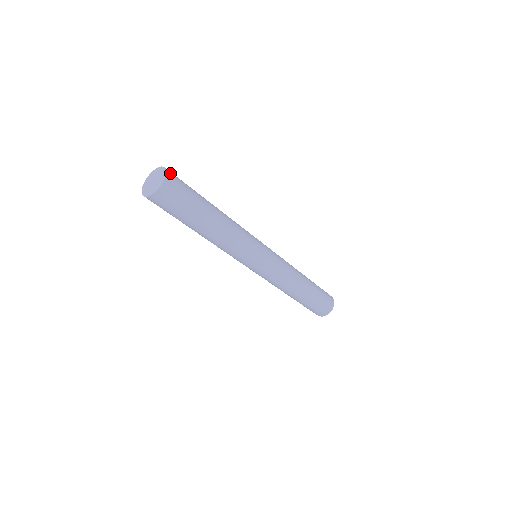
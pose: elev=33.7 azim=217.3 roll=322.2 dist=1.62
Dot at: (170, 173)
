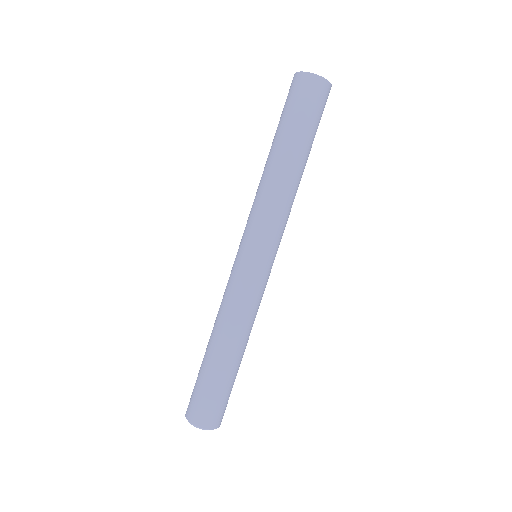
Dot at: occluded
